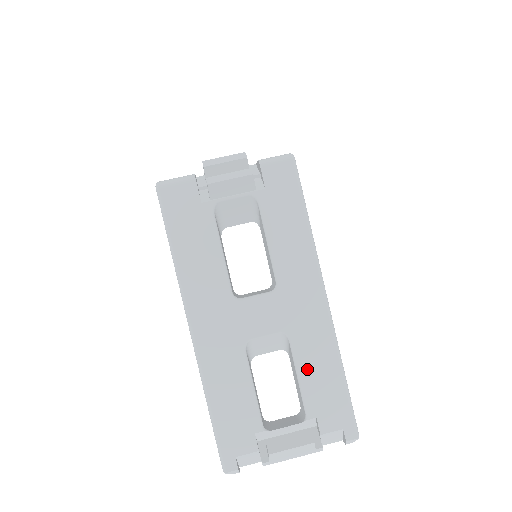
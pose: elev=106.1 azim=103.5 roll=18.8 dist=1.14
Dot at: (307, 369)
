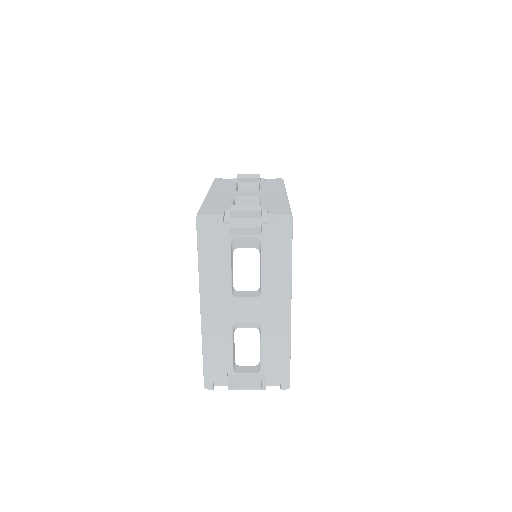
Dot at: (268, 346)
